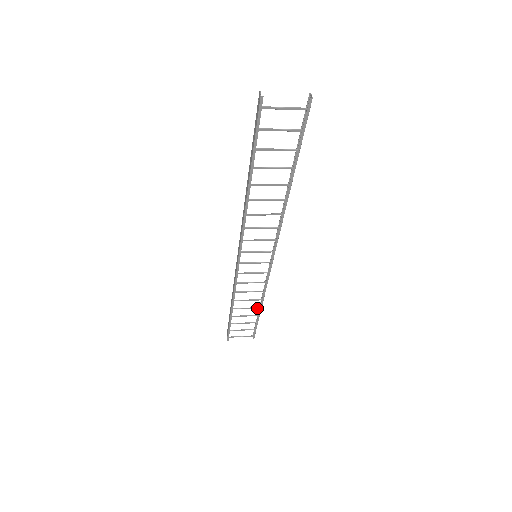
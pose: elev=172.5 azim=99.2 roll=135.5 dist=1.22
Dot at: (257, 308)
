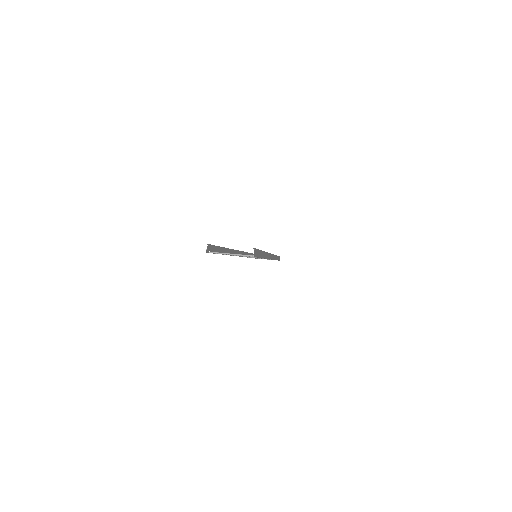
Dot at: occluded
